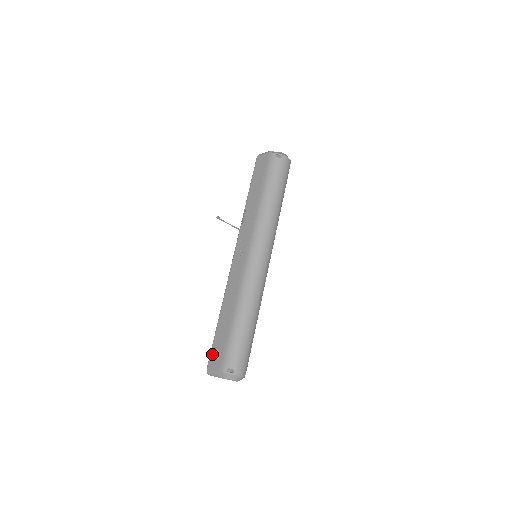
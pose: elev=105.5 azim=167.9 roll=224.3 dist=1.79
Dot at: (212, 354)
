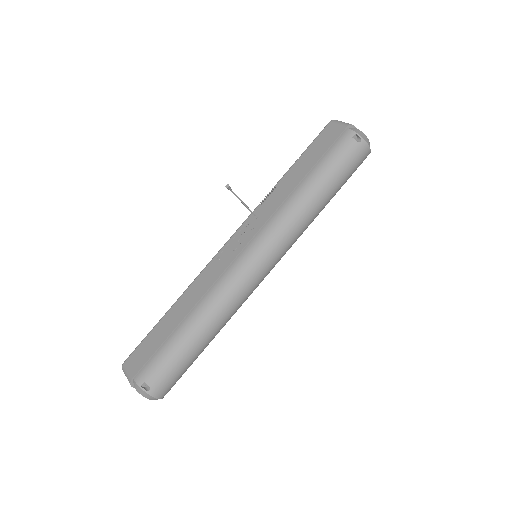
Dot at: (138, 349)
